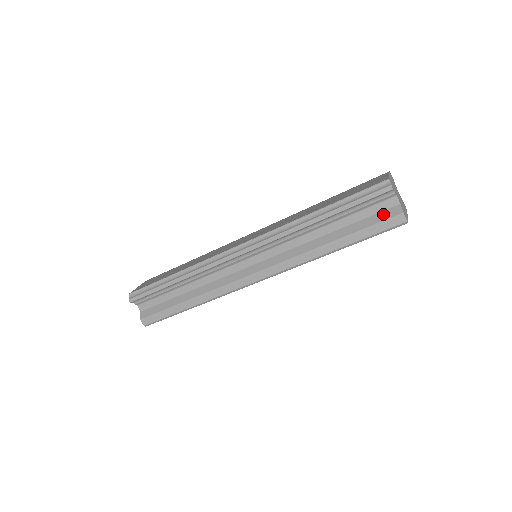
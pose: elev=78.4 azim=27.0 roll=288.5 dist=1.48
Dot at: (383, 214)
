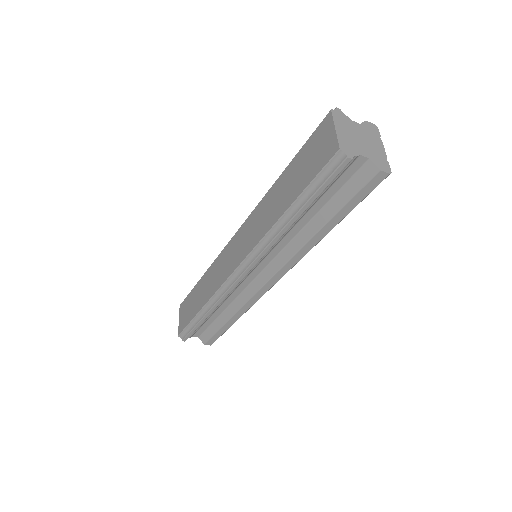
Dot at: (357, 179)
